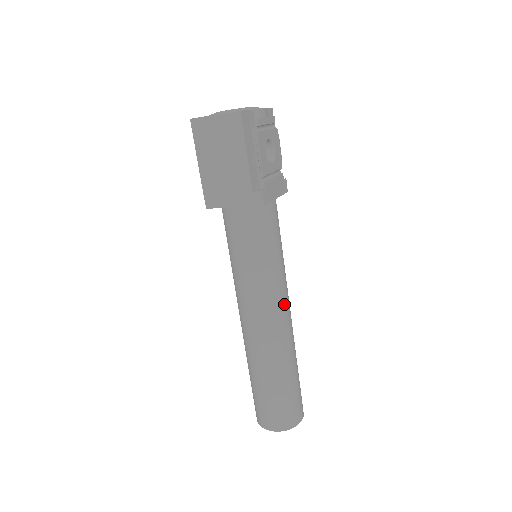
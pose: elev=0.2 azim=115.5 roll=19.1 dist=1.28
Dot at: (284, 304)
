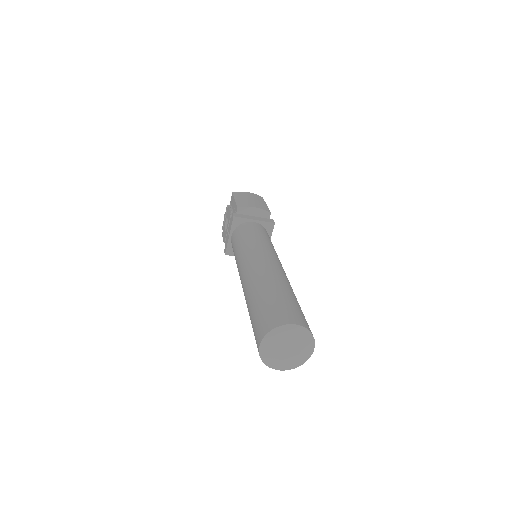
Dot at: occluded
